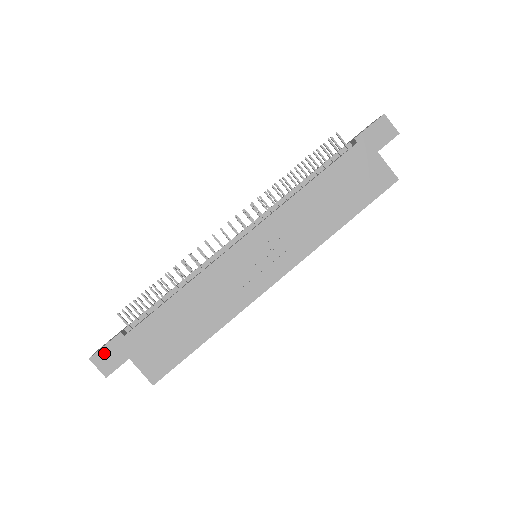
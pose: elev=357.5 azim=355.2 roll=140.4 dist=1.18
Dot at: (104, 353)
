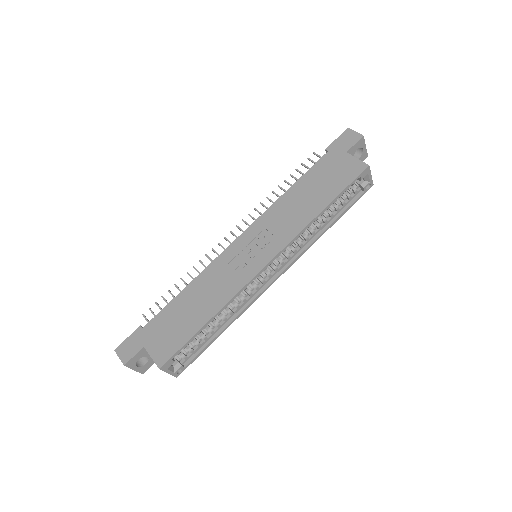
Dot at: (126, 344)
